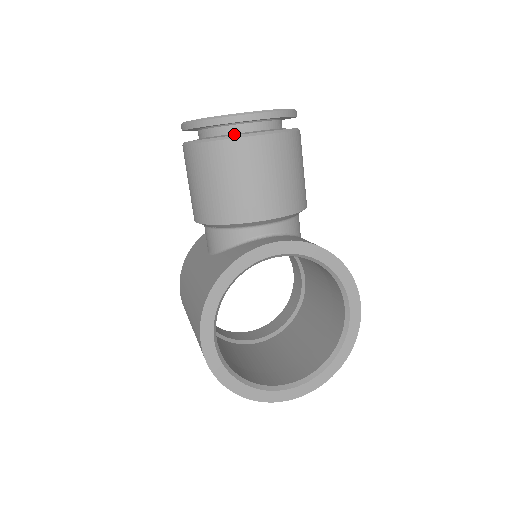
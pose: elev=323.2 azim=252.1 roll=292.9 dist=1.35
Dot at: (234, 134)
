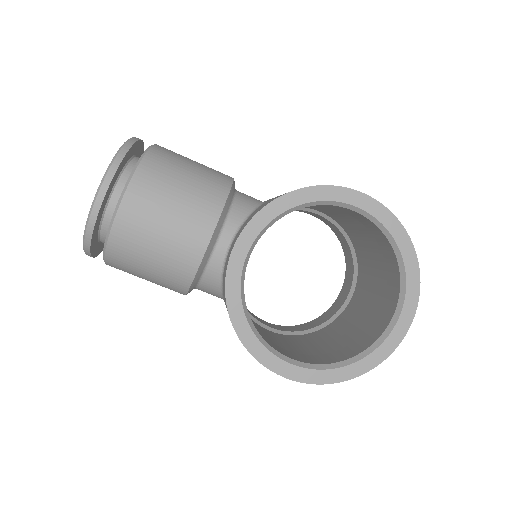
Dot at: occluded
